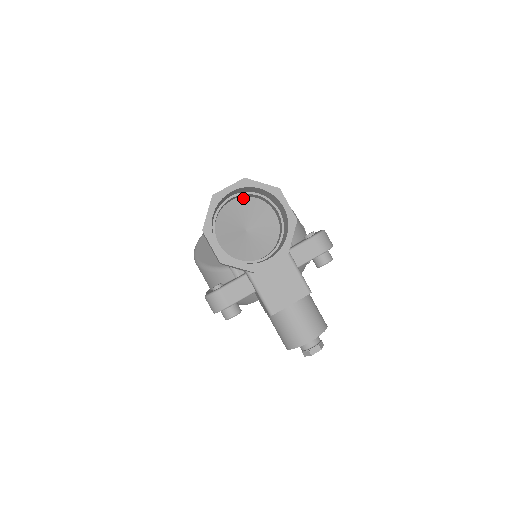
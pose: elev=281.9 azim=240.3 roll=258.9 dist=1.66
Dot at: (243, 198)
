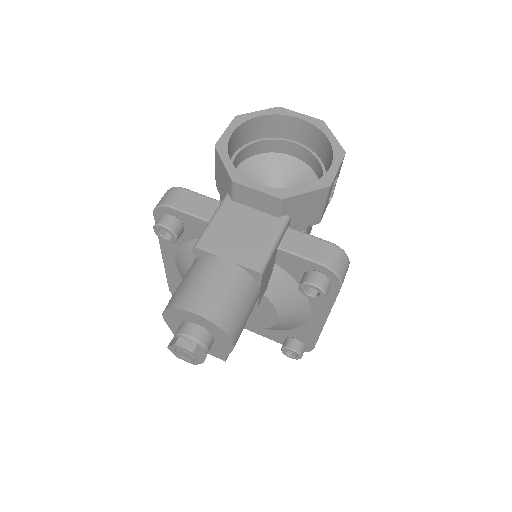
Dot at: (303, 164)
